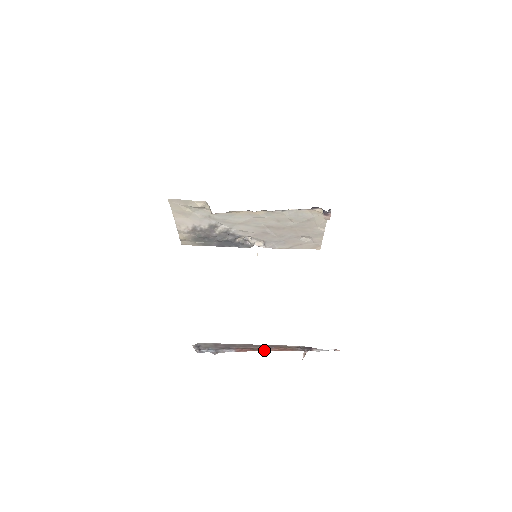
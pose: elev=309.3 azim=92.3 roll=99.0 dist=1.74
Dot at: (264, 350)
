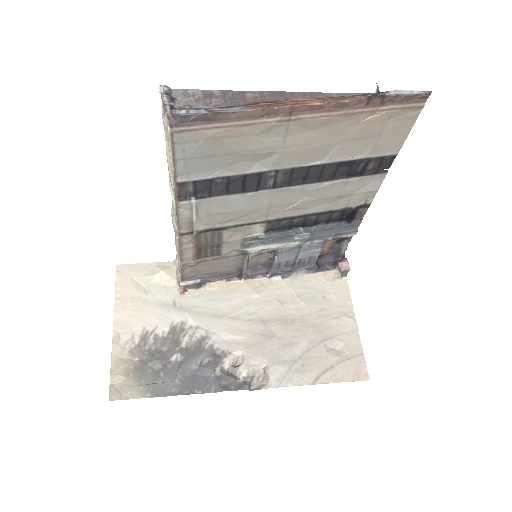
Dot at: (302, 103)
